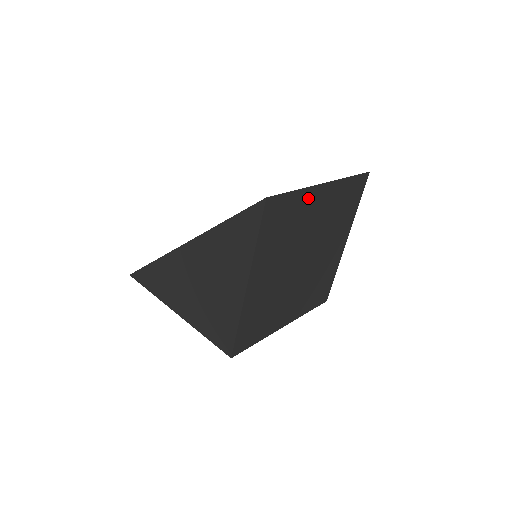
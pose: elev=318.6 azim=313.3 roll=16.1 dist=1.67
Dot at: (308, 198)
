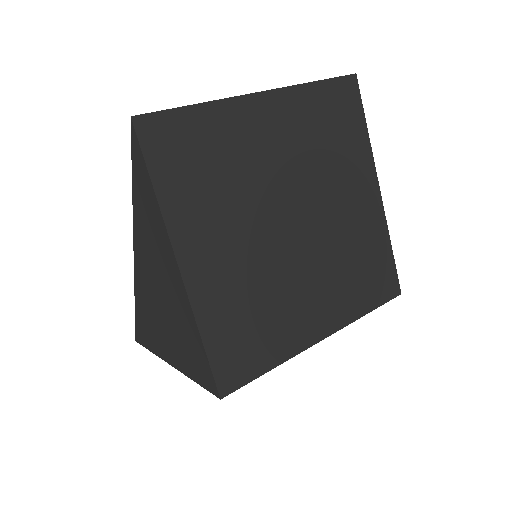
Dot at: (235, 118)
